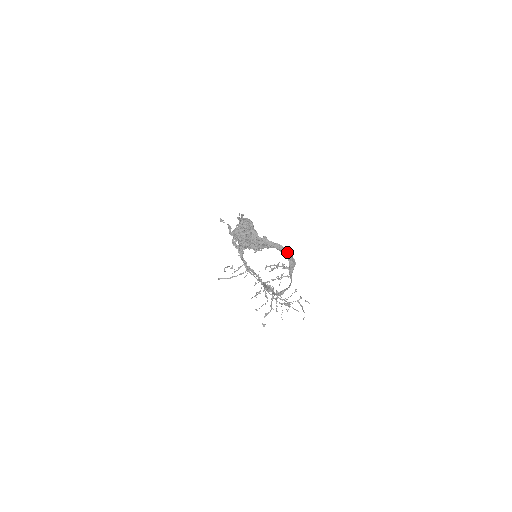
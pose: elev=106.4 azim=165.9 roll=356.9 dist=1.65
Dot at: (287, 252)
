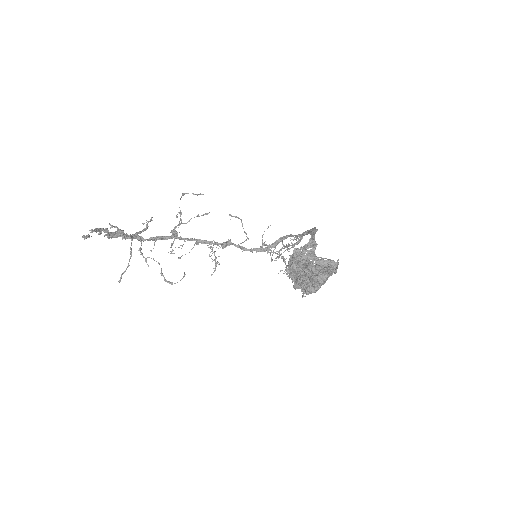
Dot at: occluded
